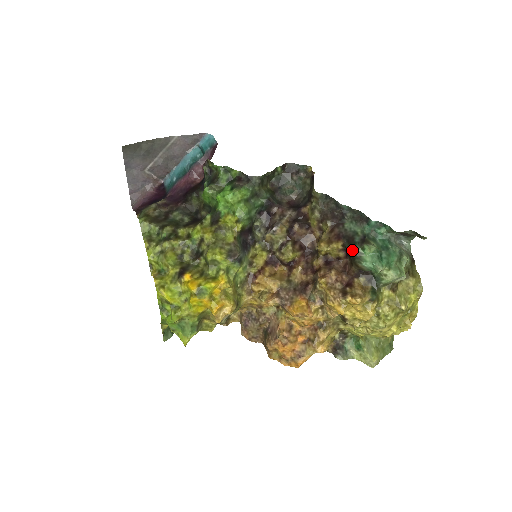
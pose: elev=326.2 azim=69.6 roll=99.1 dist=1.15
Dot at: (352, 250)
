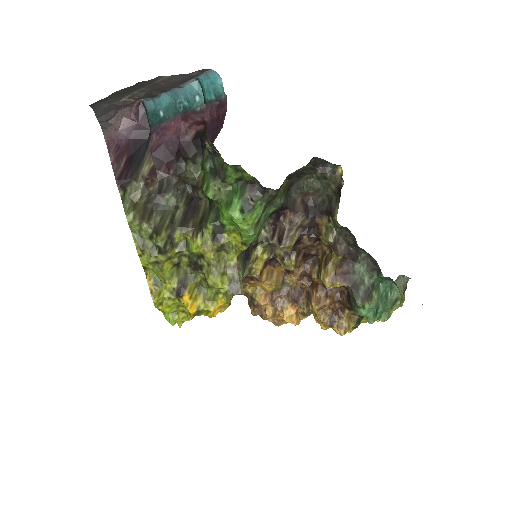
Dot at: (353, 301)
